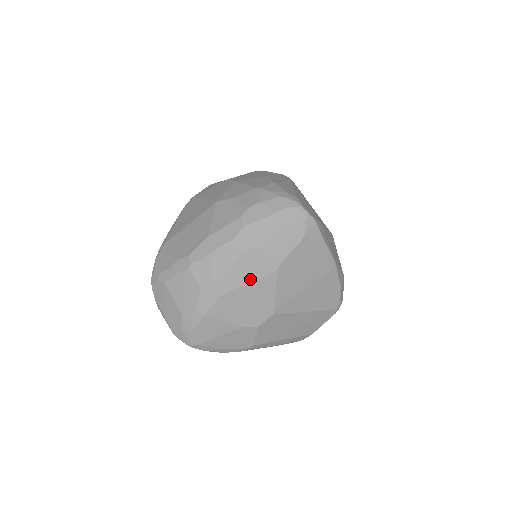
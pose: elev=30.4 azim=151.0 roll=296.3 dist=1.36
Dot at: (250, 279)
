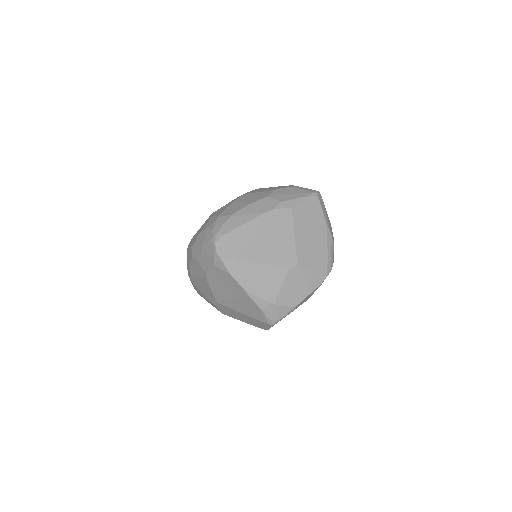
Dot at: (198, 275)
